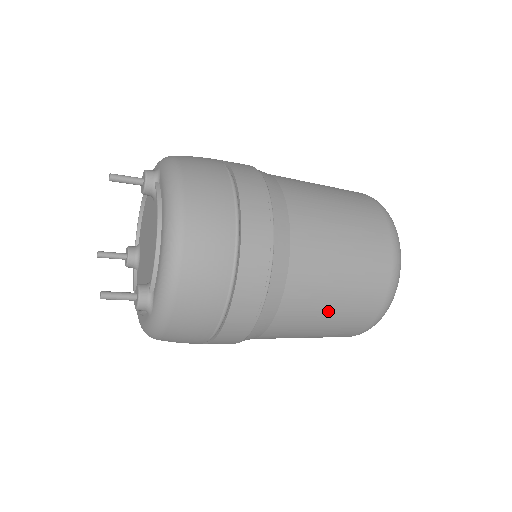
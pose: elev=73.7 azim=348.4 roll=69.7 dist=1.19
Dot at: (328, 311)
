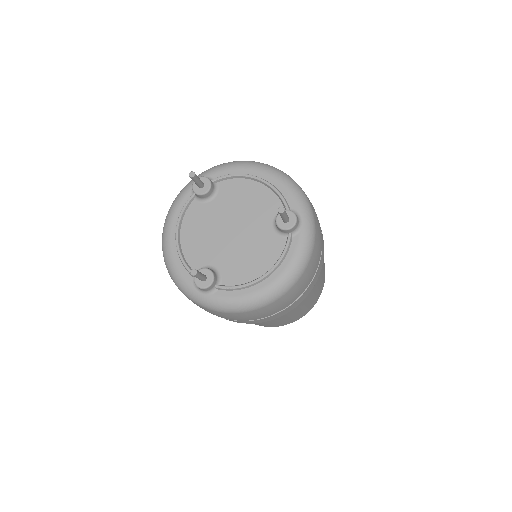
Dot at: occluded
